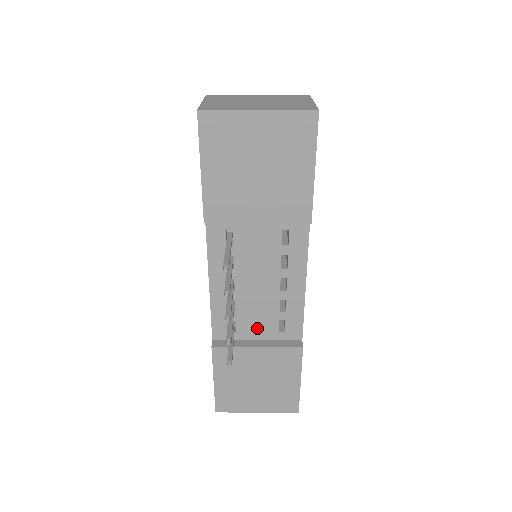
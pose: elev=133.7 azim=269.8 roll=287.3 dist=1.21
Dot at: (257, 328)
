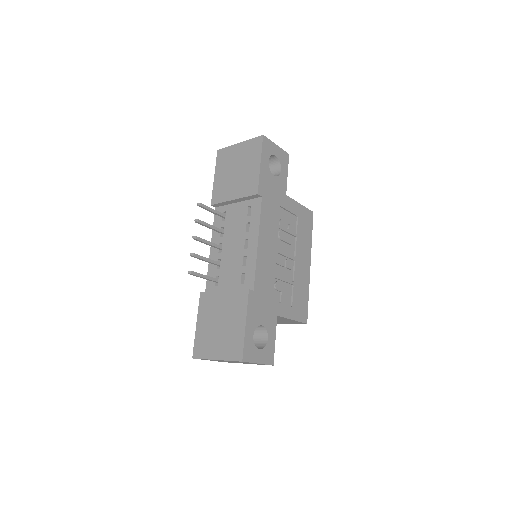
Dot at: (229, 281)
